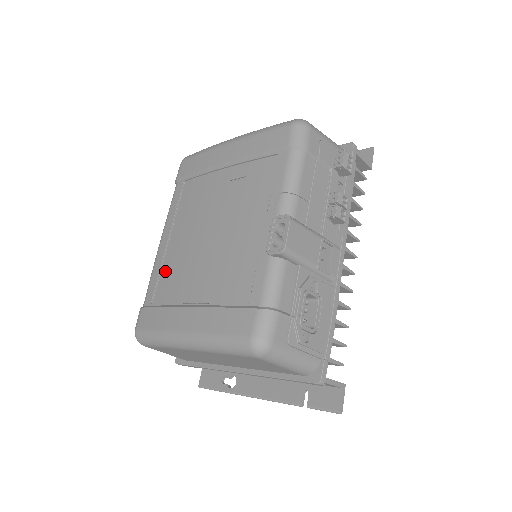
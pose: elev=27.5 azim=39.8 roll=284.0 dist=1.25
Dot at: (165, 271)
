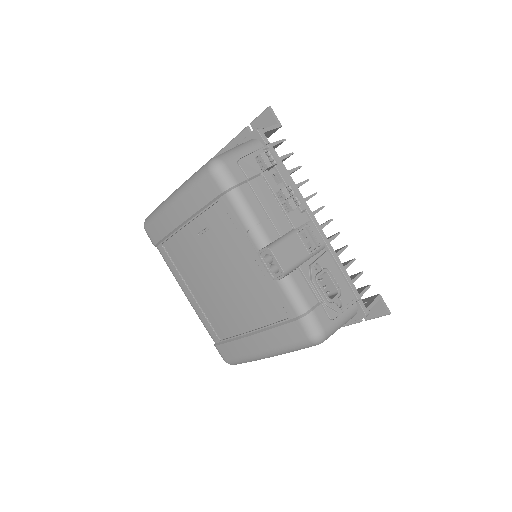
Dot at: (209, 315)
